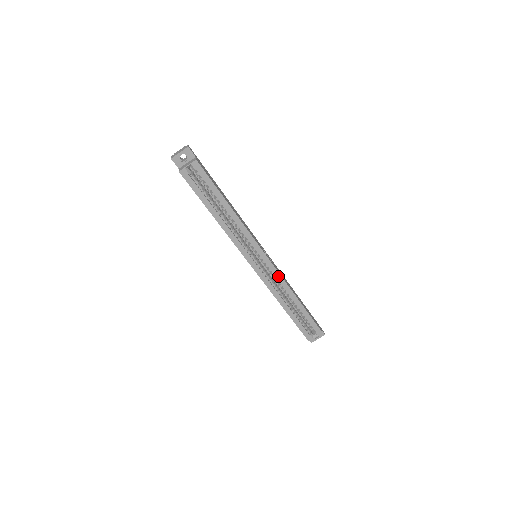
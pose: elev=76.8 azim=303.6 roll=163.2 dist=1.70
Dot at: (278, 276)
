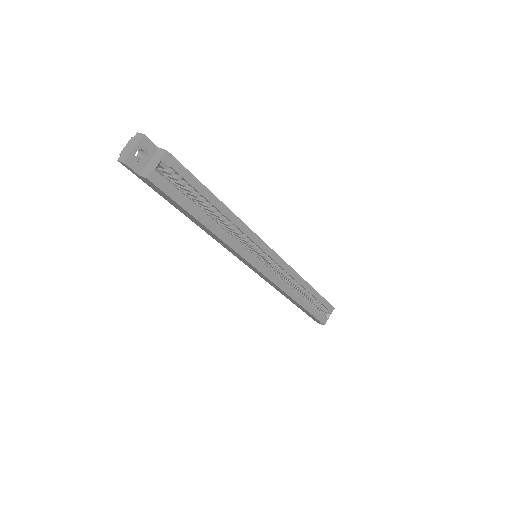
Dot at: (287, 268)
